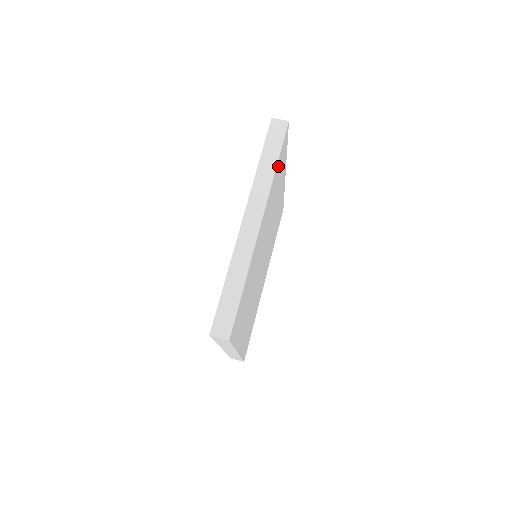
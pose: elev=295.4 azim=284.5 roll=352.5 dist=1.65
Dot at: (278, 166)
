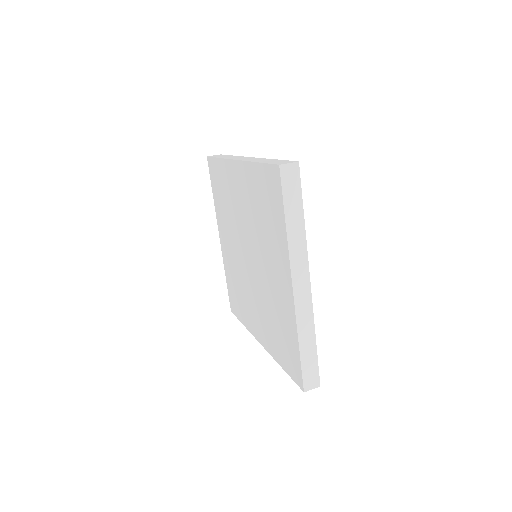
Dot at: occluded
